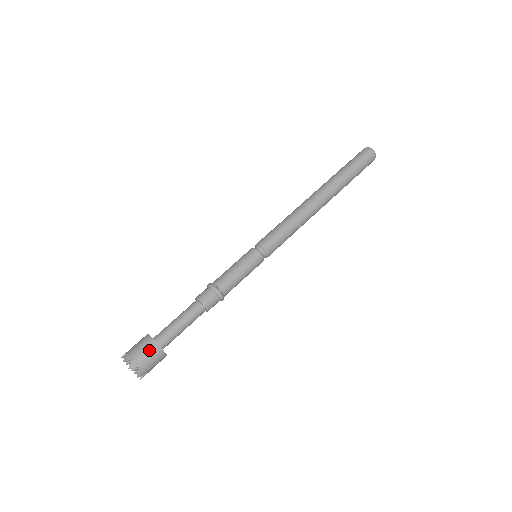
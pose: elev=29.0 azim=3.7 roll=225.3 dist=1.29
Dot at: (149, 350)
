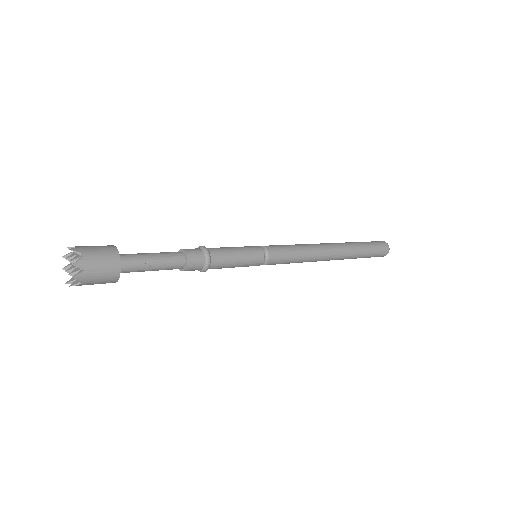
Dot at: (108, 275)
